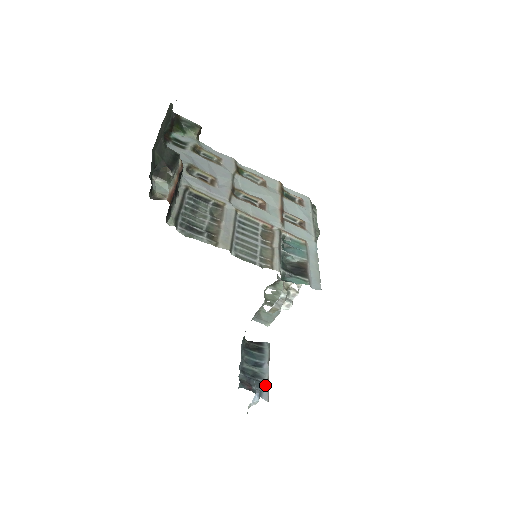
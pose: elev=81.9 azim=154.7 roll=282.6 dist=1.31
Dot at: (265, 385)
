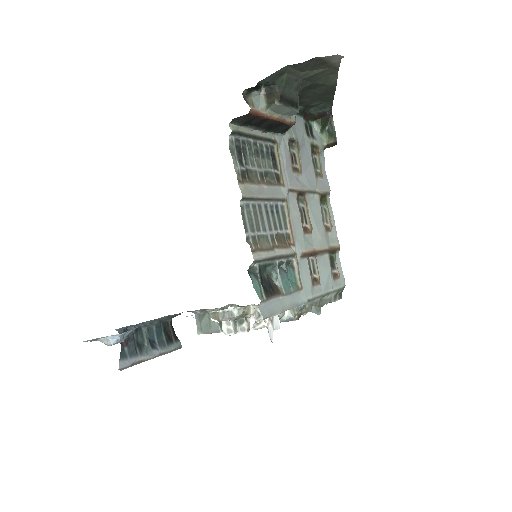
Dot at: (135, 359)
